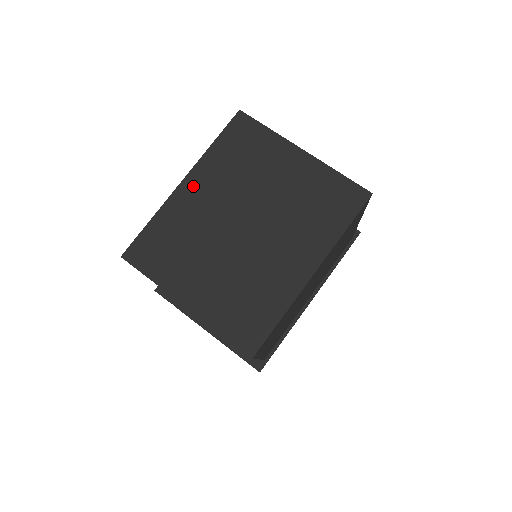
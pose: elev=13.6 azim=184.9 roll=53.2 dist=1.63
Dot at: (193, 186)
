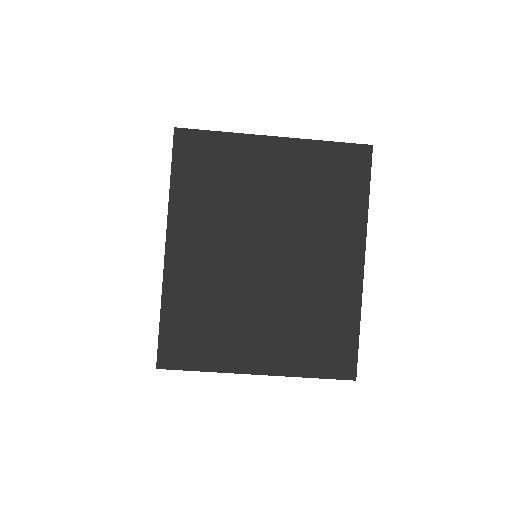
Dot at: (182, 246)
